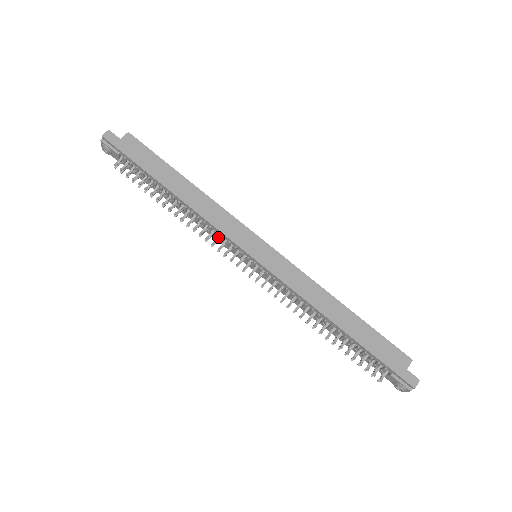
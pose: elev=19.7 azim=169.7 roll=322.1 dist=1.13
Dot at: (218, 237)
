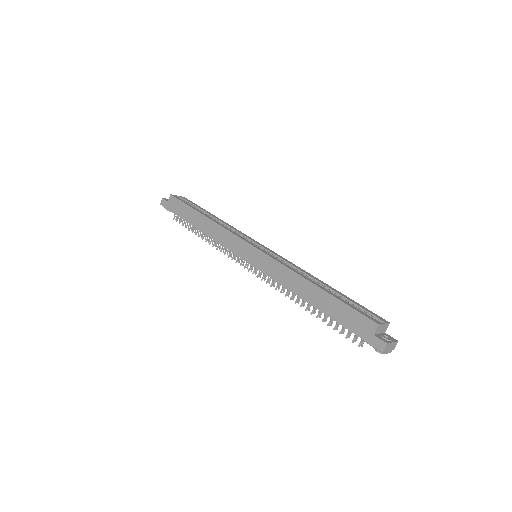
Dot at: occluded
